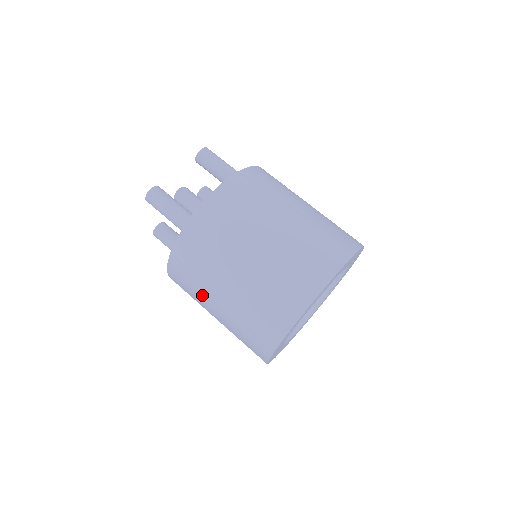
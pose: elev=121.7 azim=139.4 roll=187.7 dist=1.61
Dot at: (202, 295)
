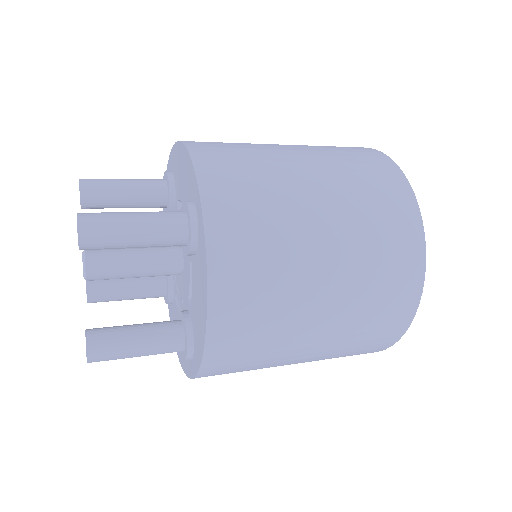
Dot at: occluded
